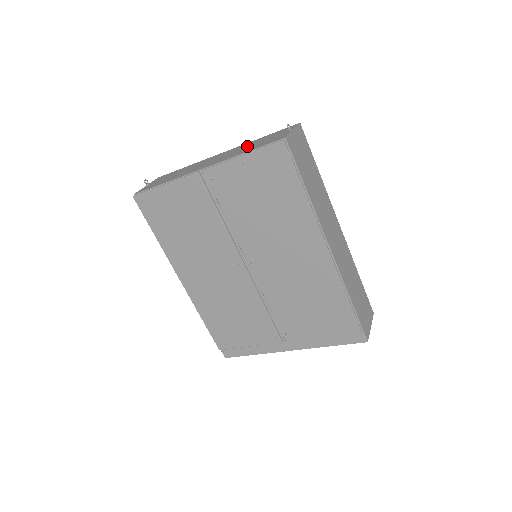
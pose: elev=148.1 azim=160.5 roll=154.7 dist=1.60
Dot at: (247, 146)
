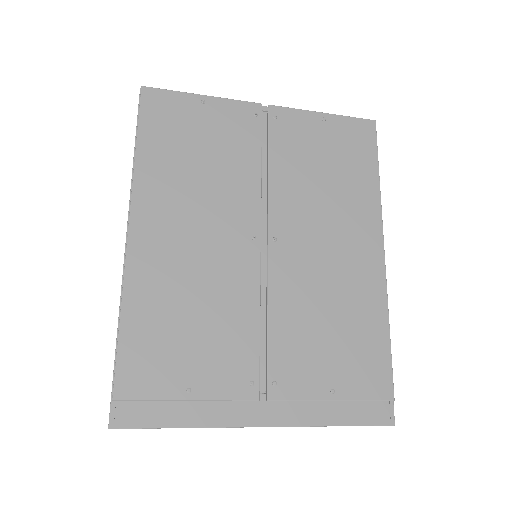
Dot at: occluded
